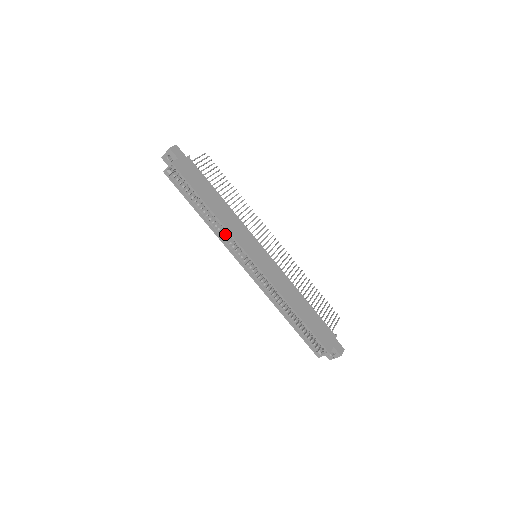
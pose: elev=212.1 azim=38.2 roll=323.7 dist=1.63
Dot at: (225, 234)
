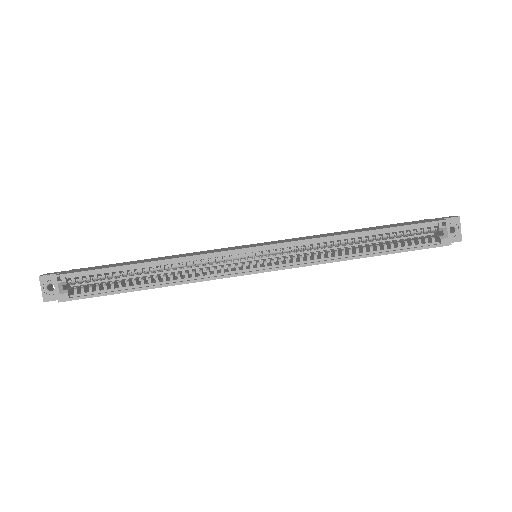
Dot at: occluded
